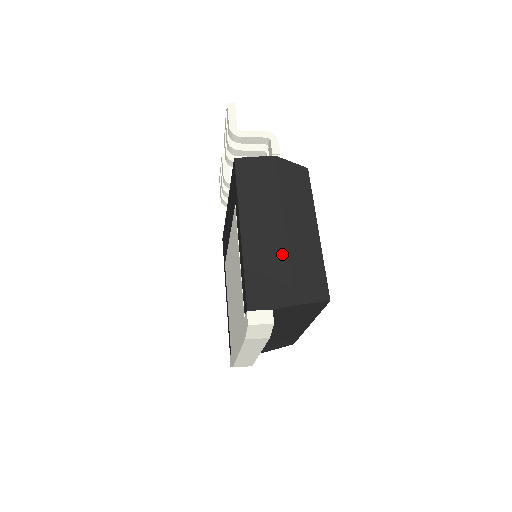
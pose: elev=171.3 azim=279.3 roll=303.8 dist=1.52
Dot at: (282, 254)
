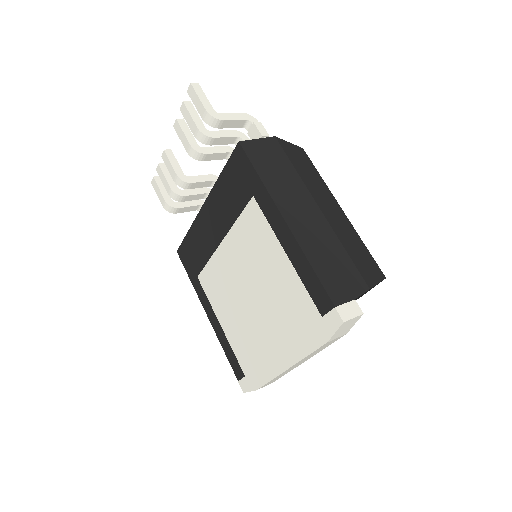
Dot at: (333, 239)
